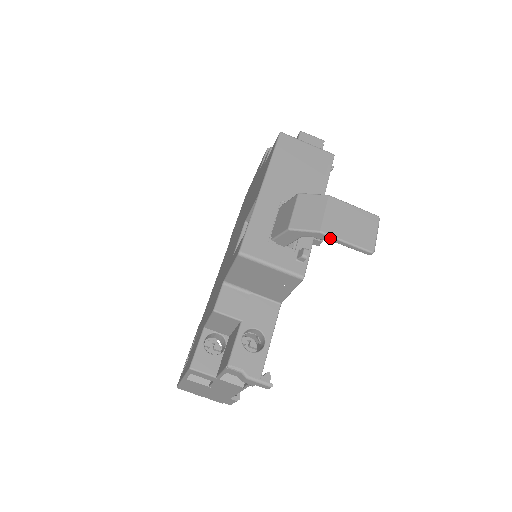
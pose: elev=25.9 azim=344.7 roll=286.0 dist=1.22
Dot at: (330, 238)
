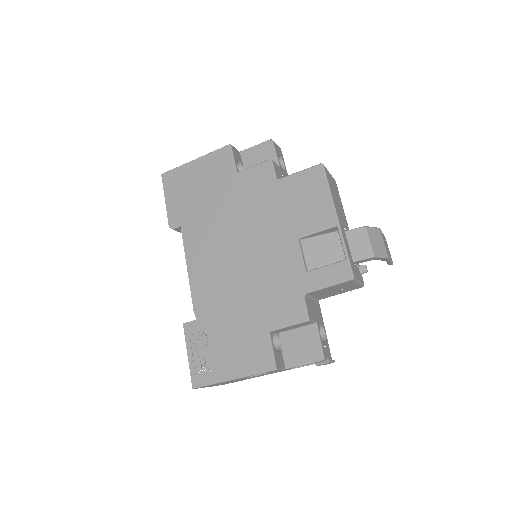
Dot at: (388, 260)
